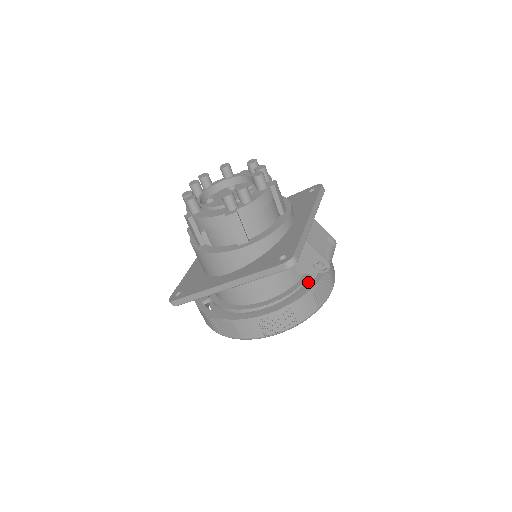
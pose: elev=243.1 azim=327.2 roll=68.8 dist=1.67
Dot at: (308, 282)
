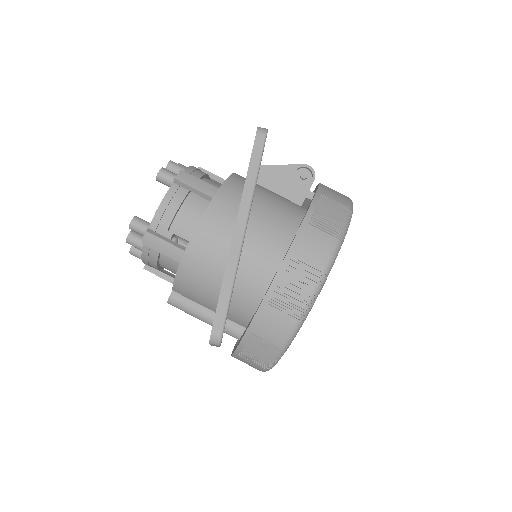
Dot at: occluded
